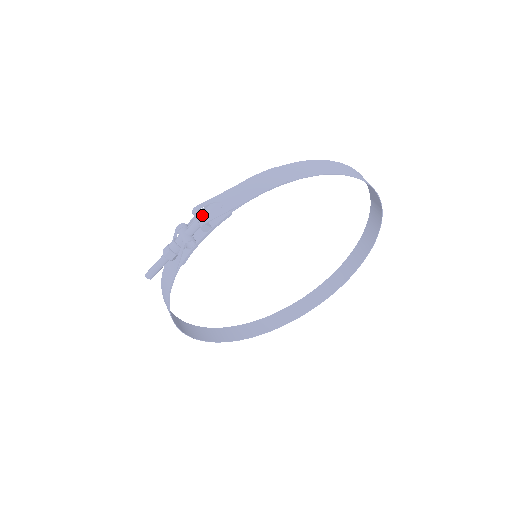
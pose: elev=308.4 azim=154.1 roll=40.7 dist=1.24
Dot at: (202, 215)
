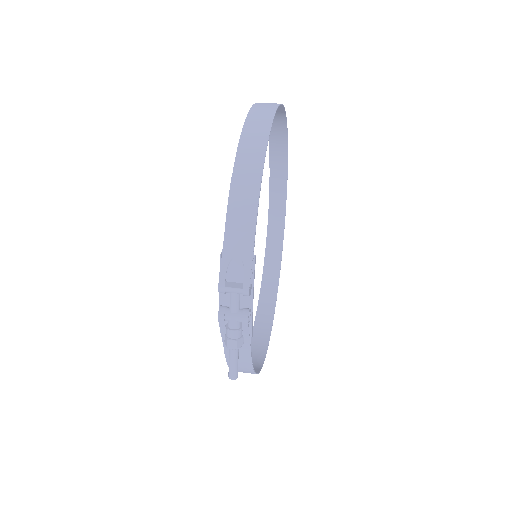
Dot at: (230, 285)
